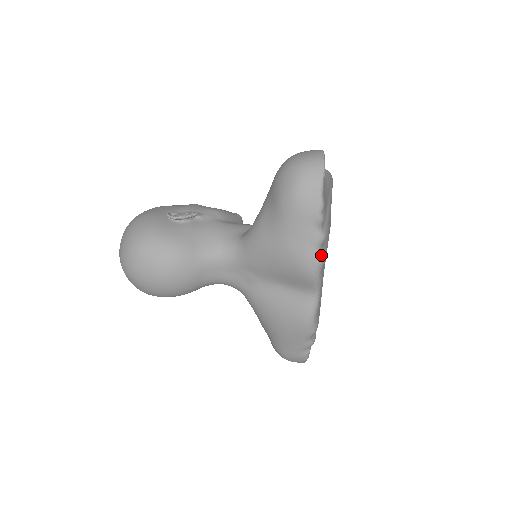
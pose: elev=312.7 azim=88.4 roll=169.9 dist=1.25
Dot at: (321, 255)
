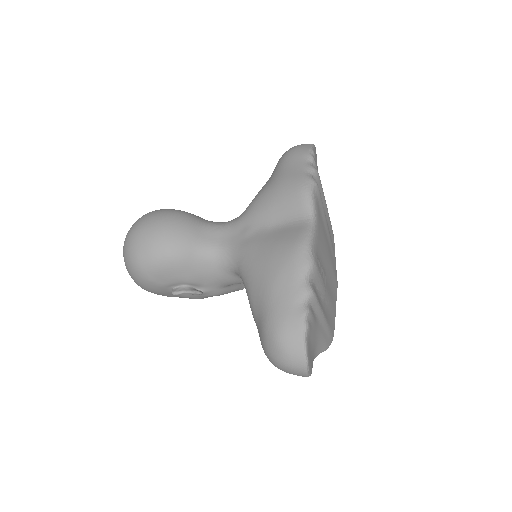
Dot at: (313, 179)
